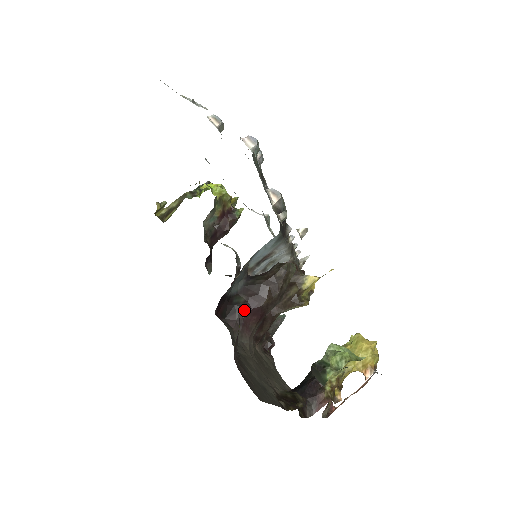
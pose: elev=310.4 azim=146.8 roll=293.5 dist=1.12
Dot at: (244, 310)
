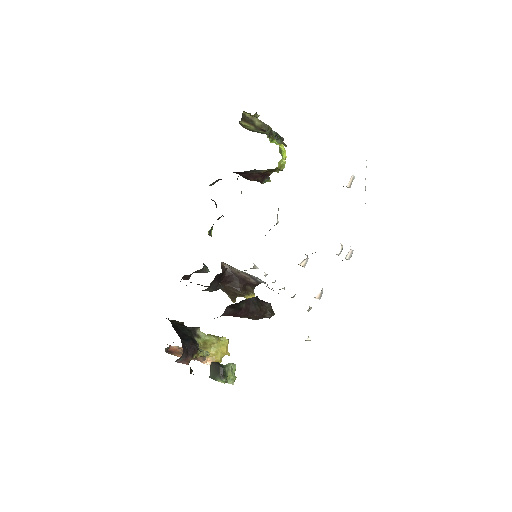
Dot at: (236, 311)
